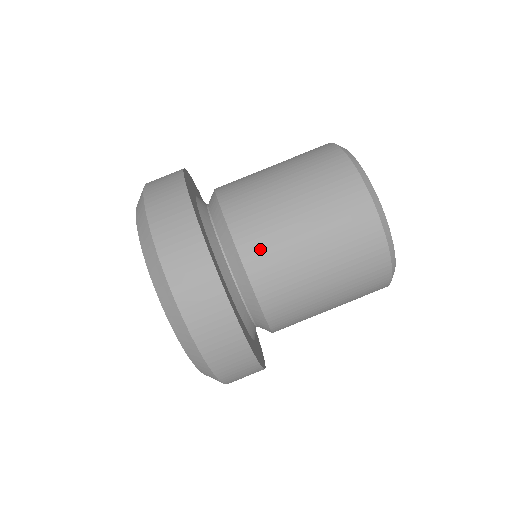
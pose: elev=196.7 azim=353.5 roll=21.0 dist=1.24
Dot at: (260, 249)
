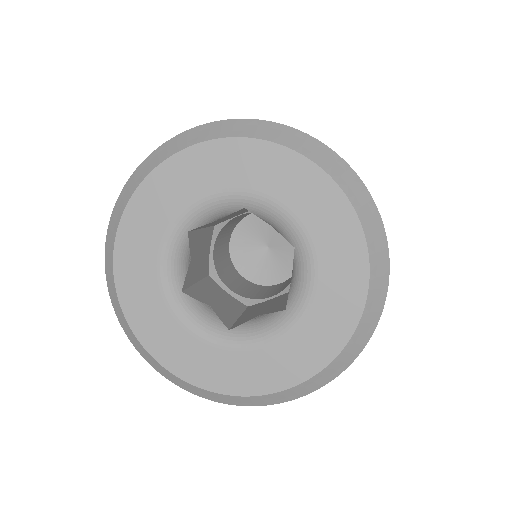
Dot at: occluded
